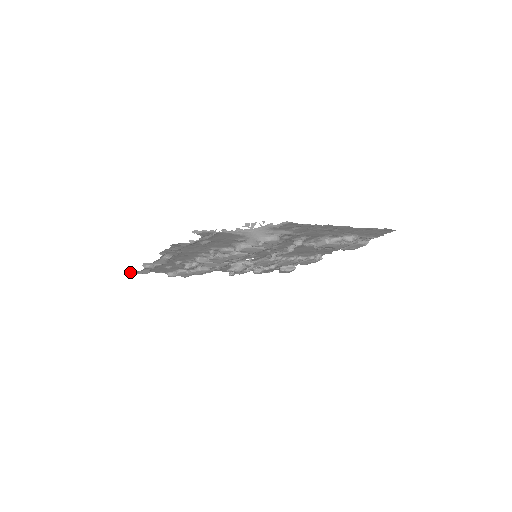
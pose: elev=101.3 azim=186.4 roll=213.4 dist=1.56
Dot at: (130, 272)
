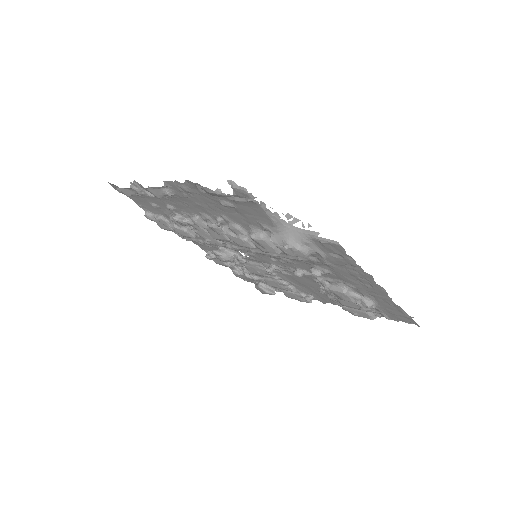
Dot at: (108, 182)
